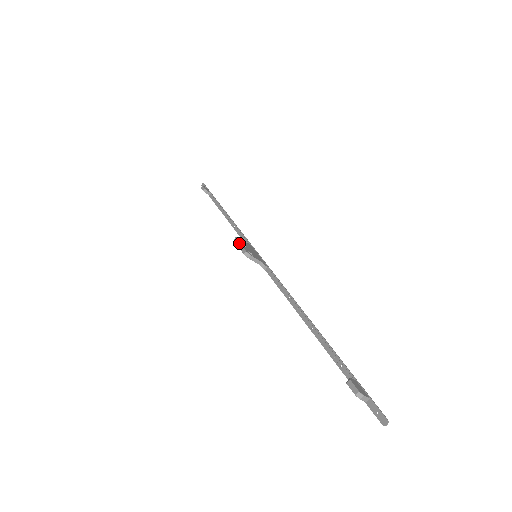
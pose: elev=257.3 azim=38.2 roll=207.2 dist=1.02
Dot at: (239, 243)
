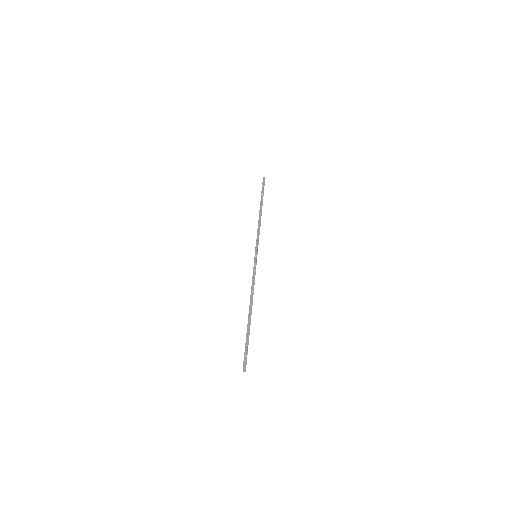
Dot at: (257, 246)
